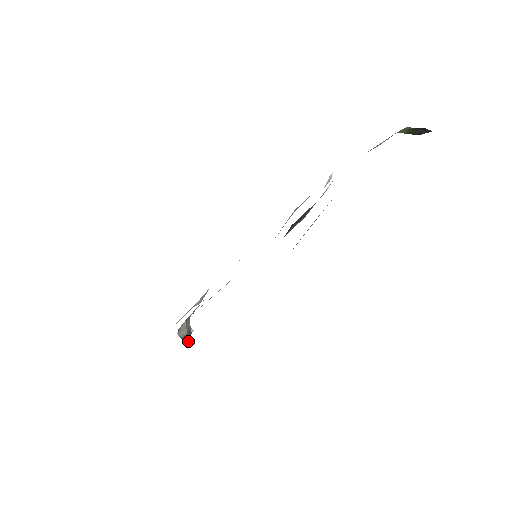
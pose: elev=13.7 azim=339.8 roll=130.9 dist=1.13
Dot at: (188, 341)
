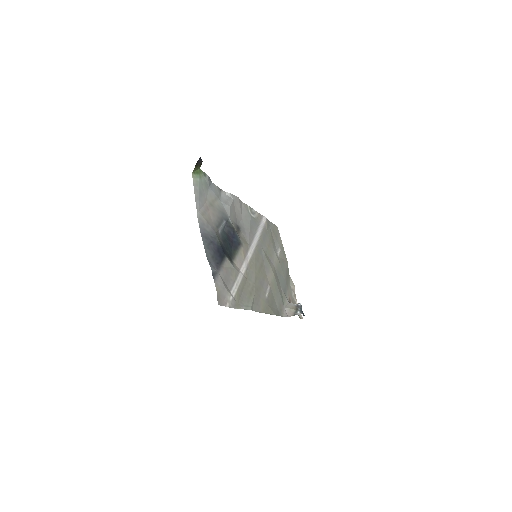
Dot at: (300, 312)
